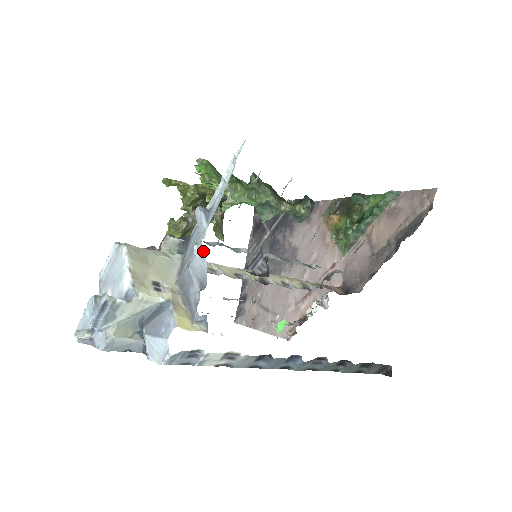
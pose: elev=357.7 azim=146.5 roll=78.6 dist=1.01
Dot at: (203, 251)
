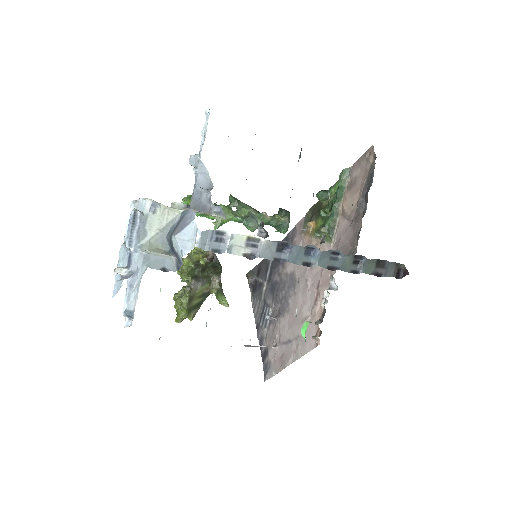
Dot at: (203, 166)
